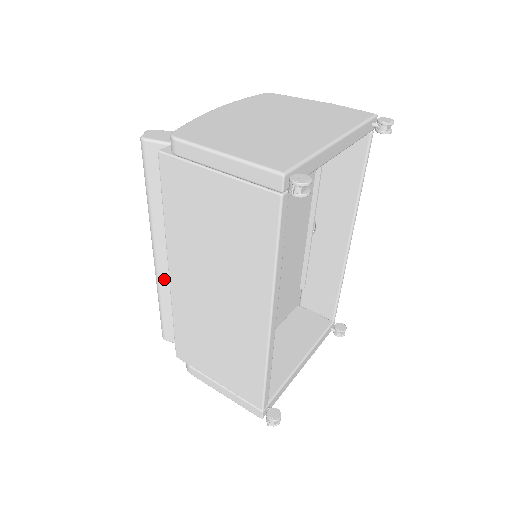
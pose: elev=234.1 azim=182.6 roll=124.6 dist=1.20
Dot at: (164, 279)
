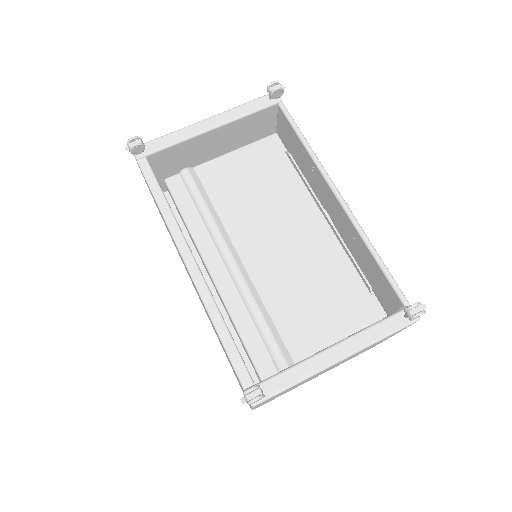
Dot at: occluded
